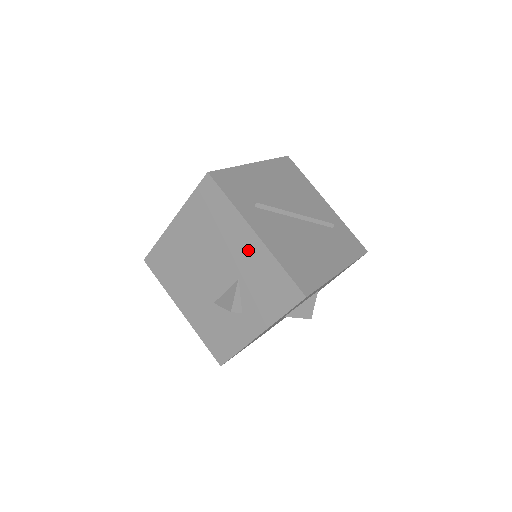
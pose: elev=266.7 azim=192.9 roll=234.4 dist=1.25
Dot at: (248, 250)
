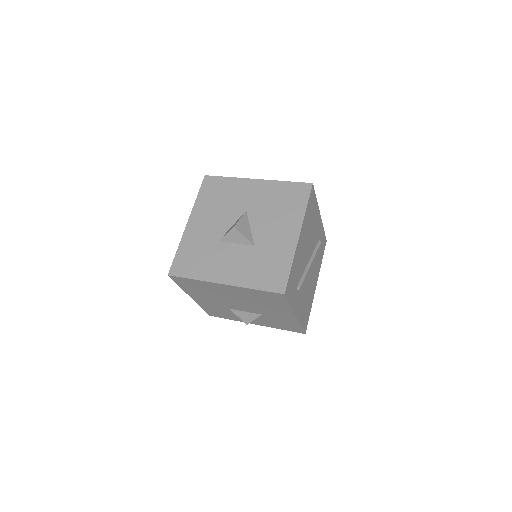
Dot at: (283, 316)
